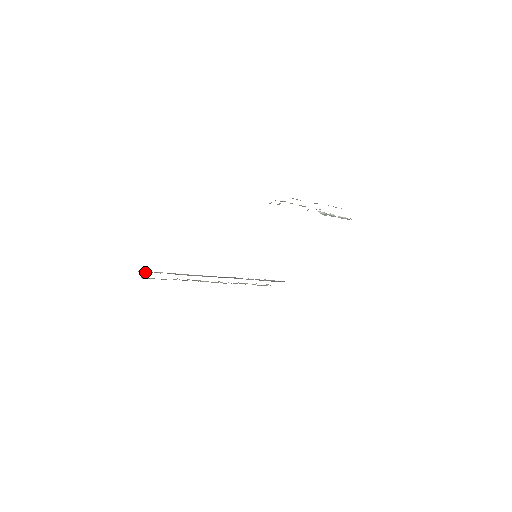
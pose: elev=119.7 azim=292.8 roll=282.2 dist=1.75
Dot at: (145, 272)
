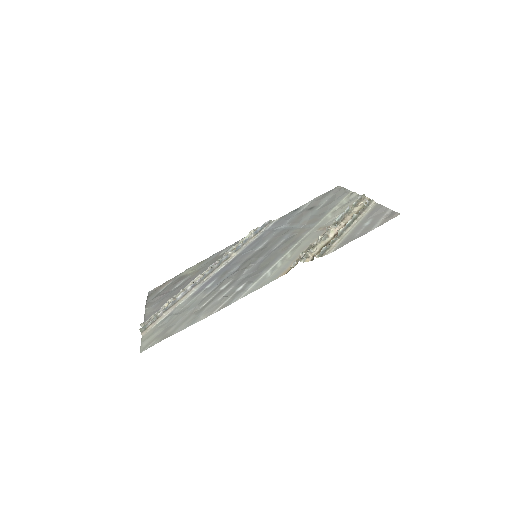
Dot at: (146, 326)
